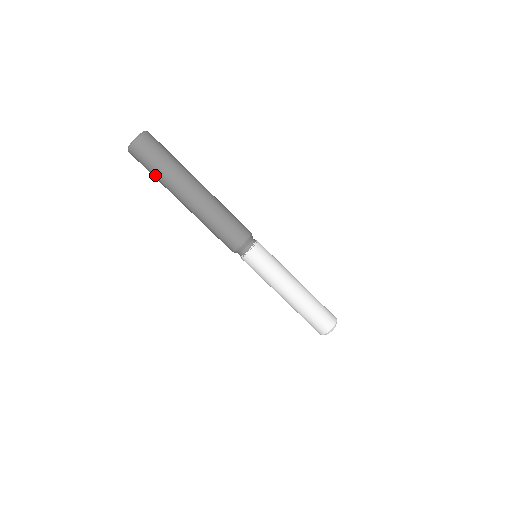
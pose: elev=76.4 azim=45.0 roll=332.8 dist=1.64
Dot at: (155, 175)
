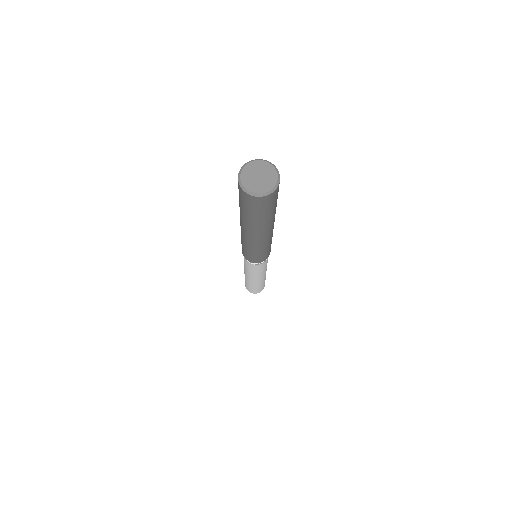
Dot at: (257, 218)
